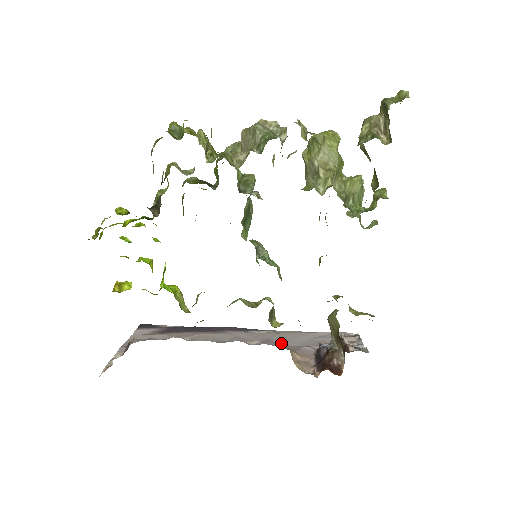
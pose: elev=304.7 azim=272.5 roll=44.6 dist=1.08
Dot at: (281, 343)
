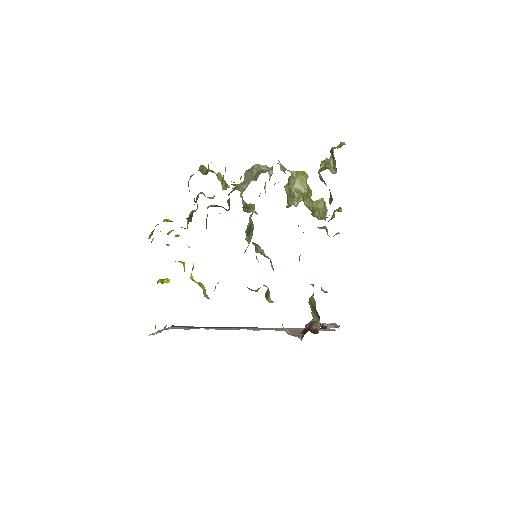
Dot at: (277, 330)
